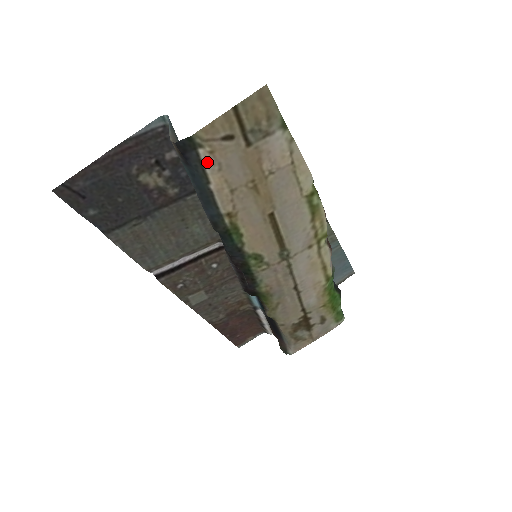
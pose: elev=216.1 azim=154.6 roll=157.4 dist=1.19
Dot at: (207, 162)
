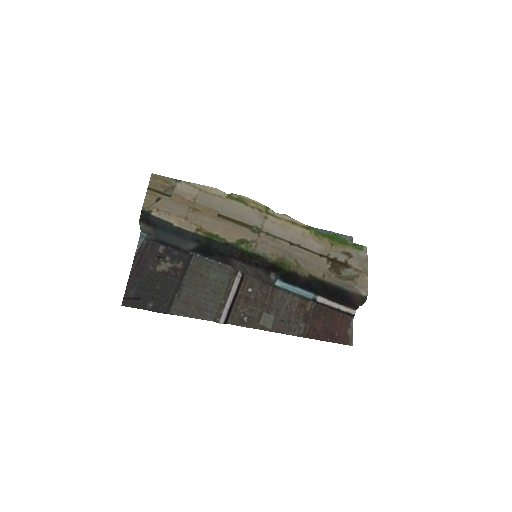
Dot at: (161, 216)
